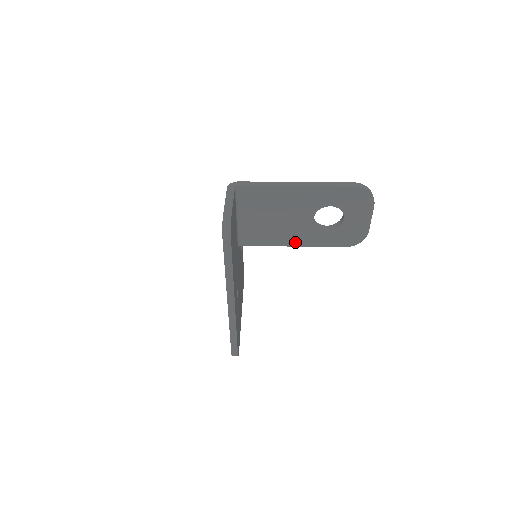
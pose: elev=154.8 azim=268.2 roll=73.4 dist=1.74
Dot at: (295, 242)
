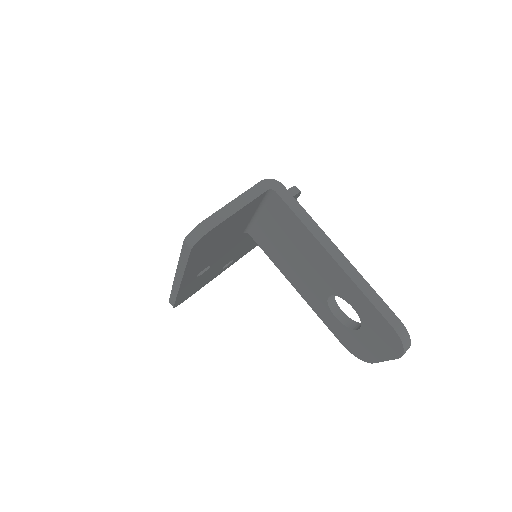
Dot at: (299, 288)
